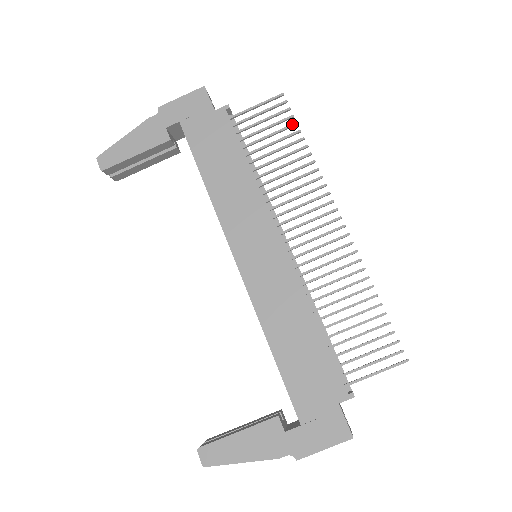
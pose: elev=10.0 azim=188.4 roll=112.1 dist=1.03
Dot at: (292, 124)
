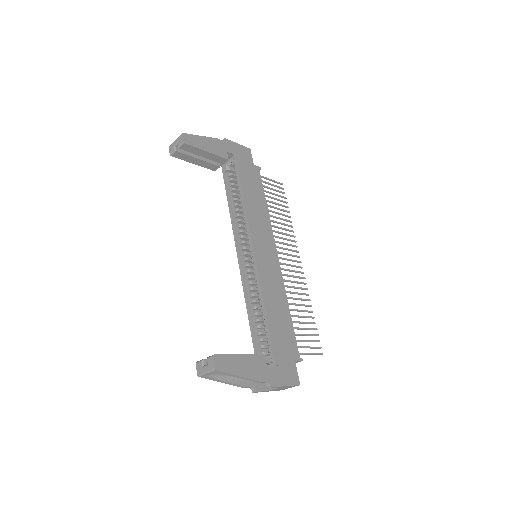
Dot at: (285, 201)
